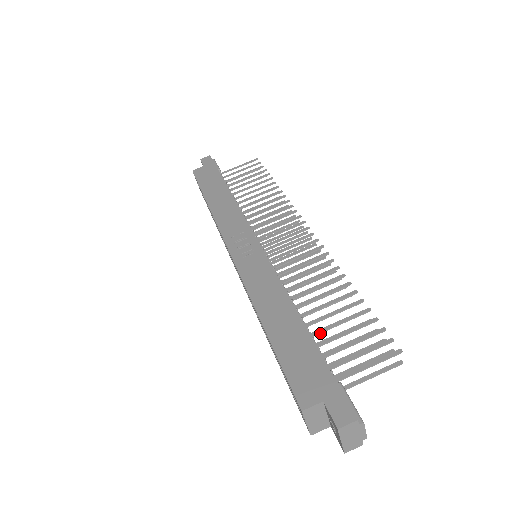
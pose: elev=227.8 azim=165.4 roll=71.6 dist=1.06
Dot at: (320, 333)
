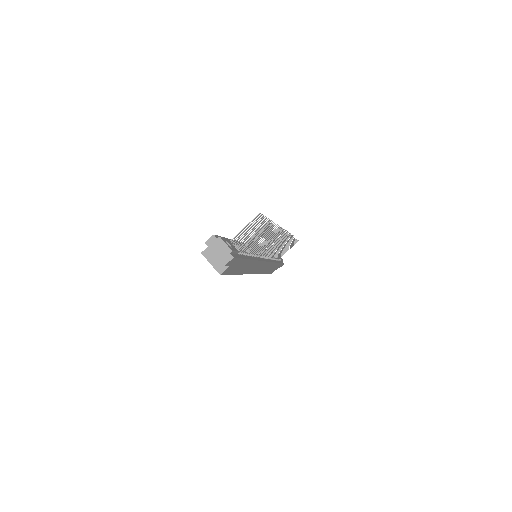
Dot at: occluded
